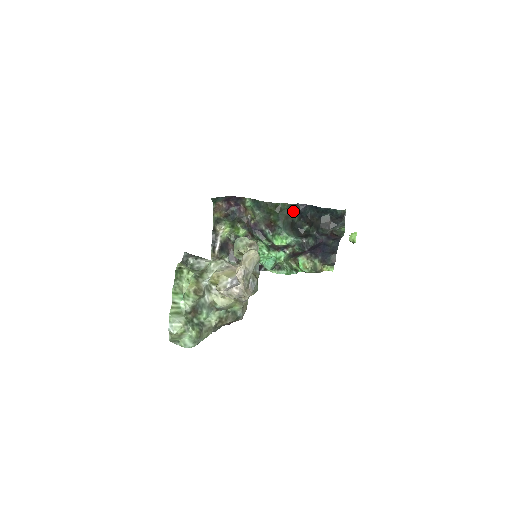
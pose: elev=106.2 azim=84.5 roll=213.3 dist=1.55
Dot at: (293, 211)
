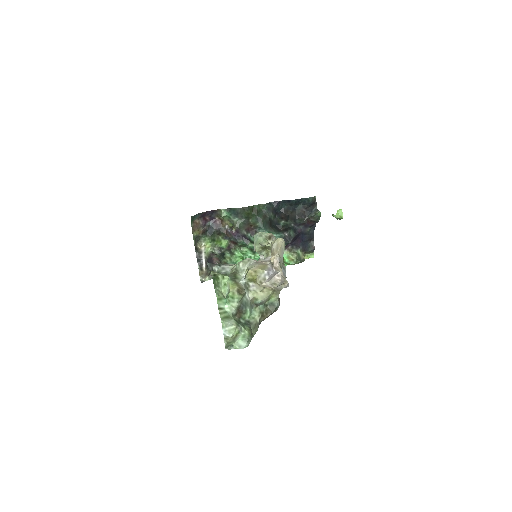
Dot at: (268, 210)
